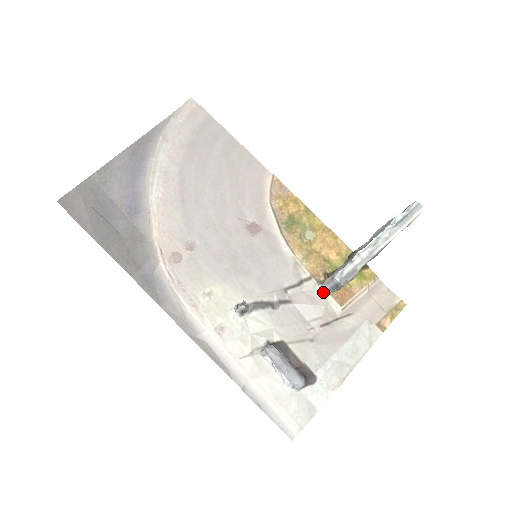
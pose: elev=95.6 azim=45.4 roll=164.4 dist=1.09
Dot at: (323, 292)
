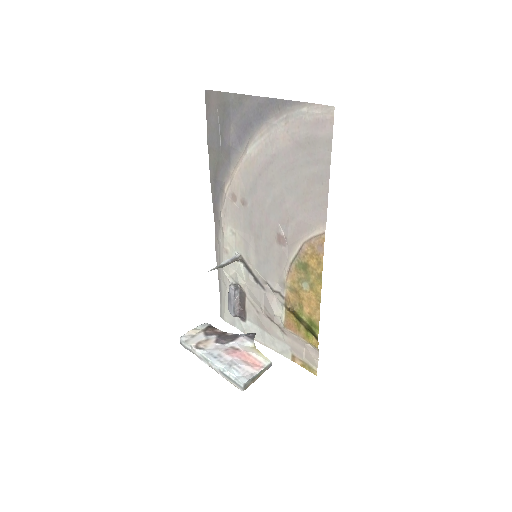
Dot at: (202, 327)
